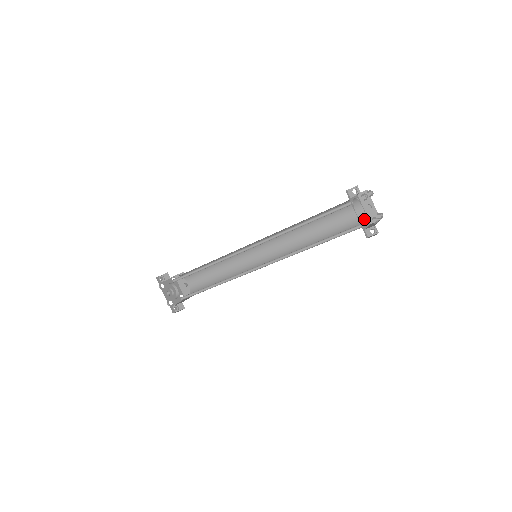
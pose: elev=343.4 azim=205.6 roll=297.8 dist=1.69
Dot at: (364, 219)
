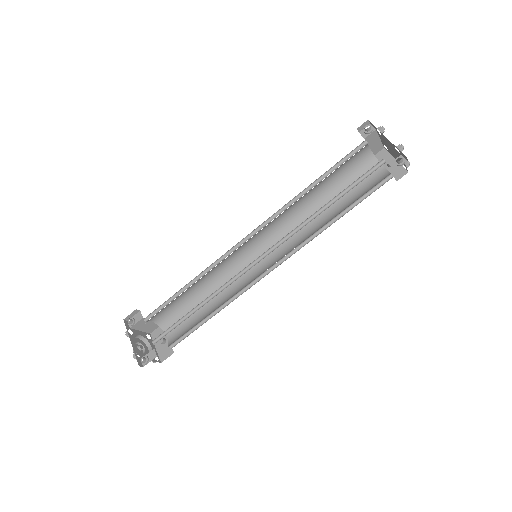
Dot at: (387, 174)
